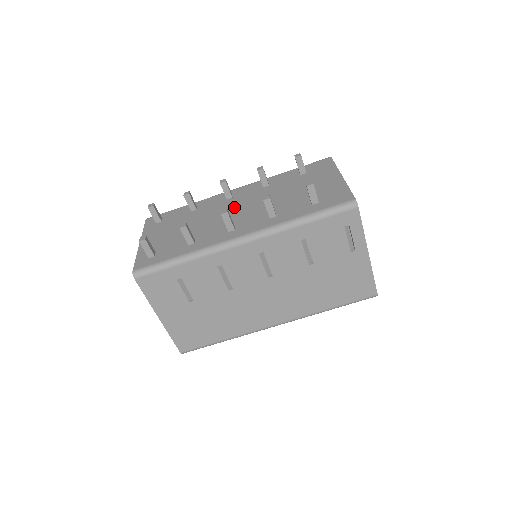
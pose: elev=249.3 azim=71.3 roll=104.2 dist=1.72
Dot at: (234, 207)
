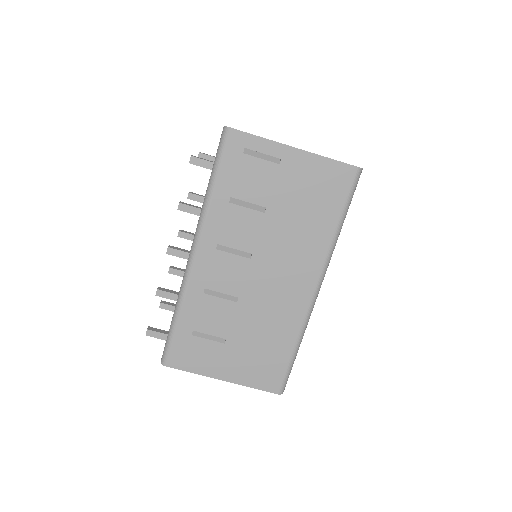
Dot at: occluded
